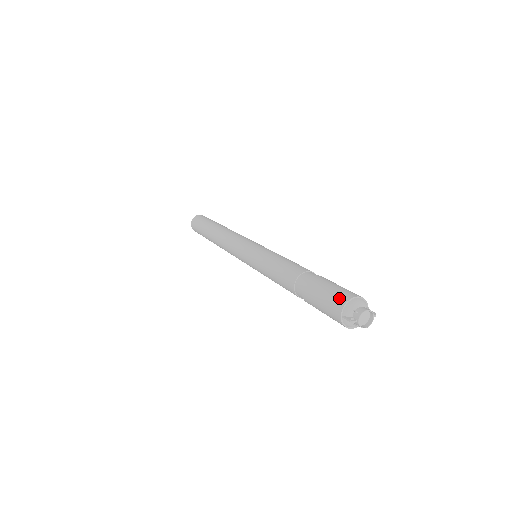
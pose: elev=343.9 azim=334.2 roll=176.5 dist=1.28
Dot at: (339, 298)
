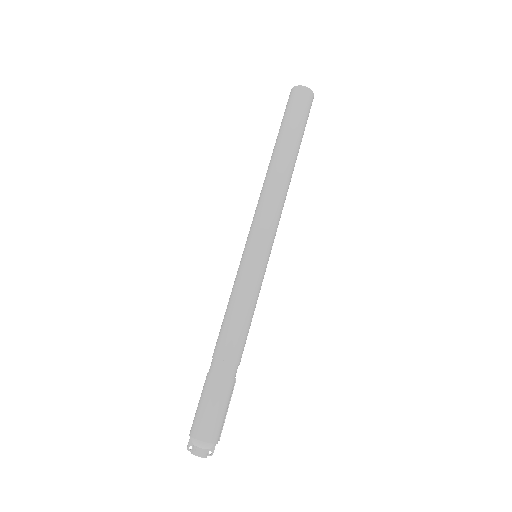
Dot at: (200, 428)
